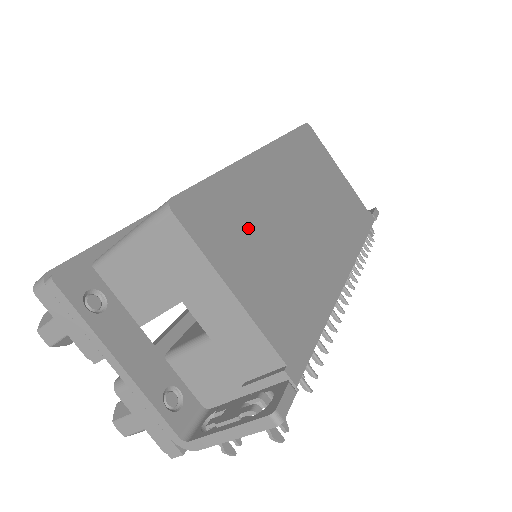
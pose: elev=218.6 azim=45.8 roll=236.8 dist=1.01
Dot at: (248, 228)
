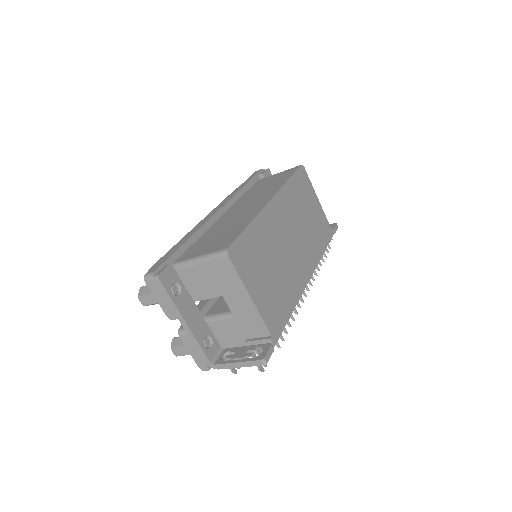
Dot at: (261, 258)
